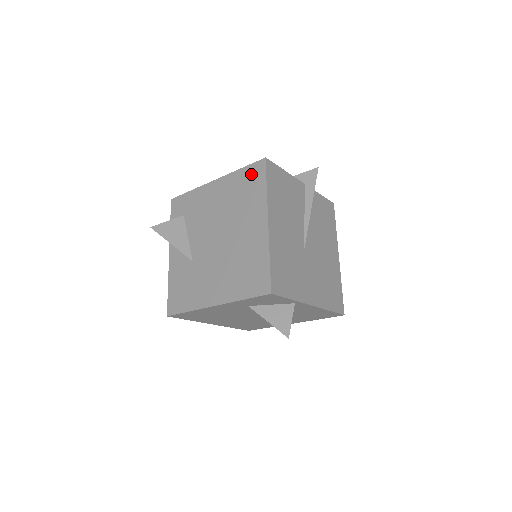
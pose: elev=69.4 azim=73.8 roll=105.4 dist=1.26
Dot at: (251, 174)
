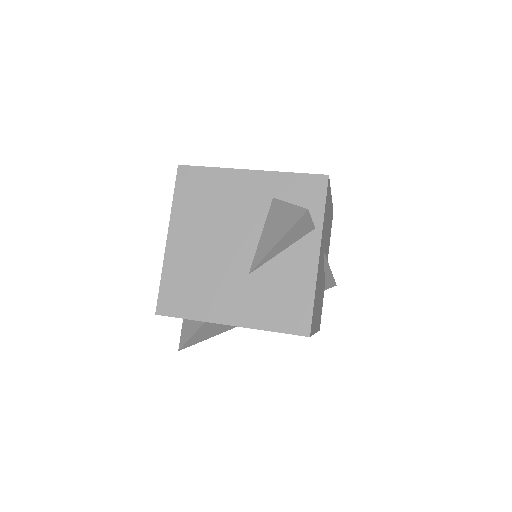
Dot at: occluded
